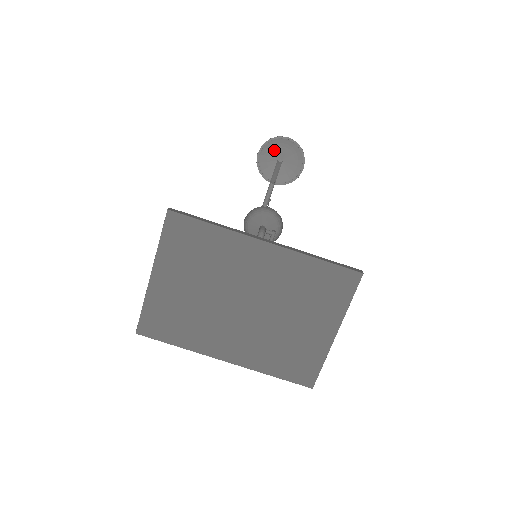
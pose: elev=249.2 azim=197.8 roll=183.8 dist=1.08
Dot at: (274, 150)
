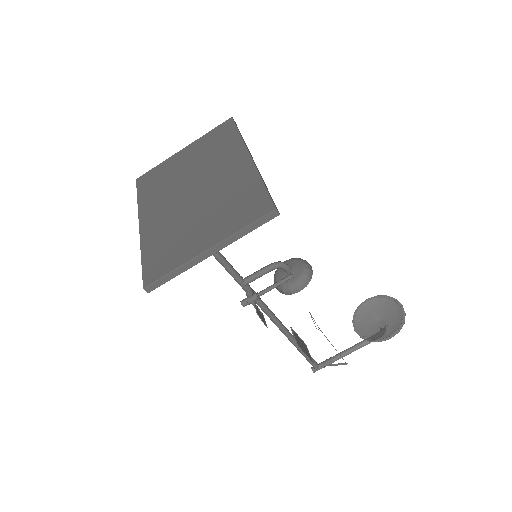
Dot at: (382, 308)
